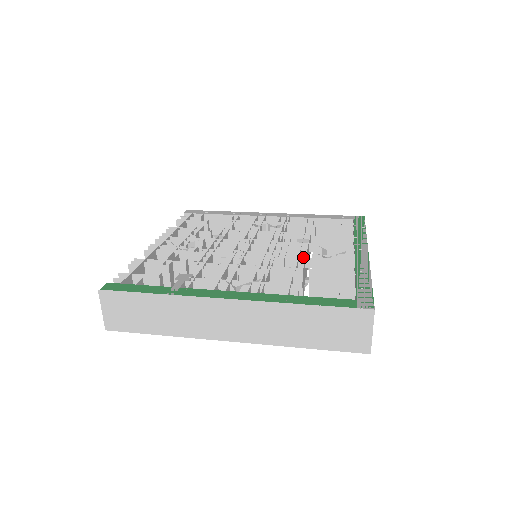
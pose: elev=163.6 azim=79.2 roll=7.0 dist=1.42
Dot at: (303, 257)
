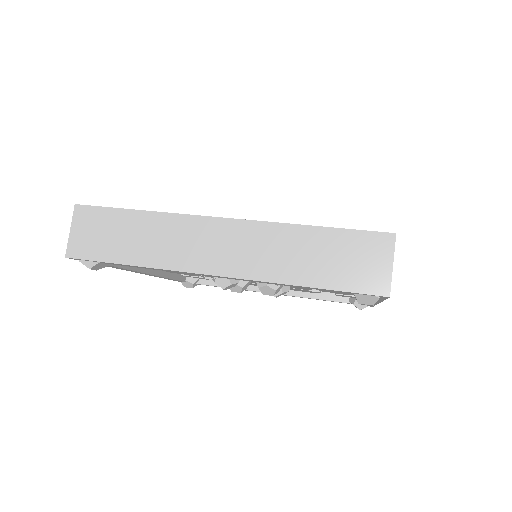
Dot at: occluded
